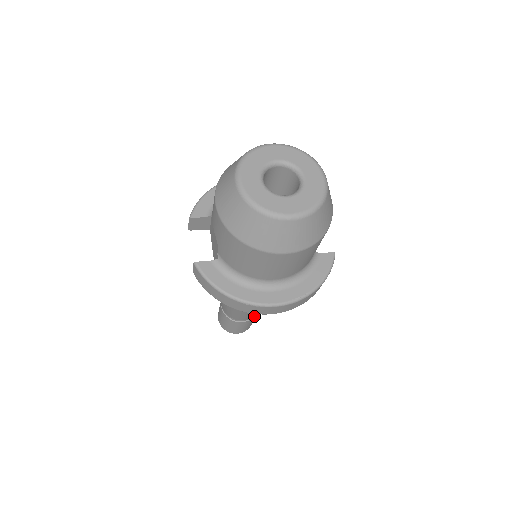
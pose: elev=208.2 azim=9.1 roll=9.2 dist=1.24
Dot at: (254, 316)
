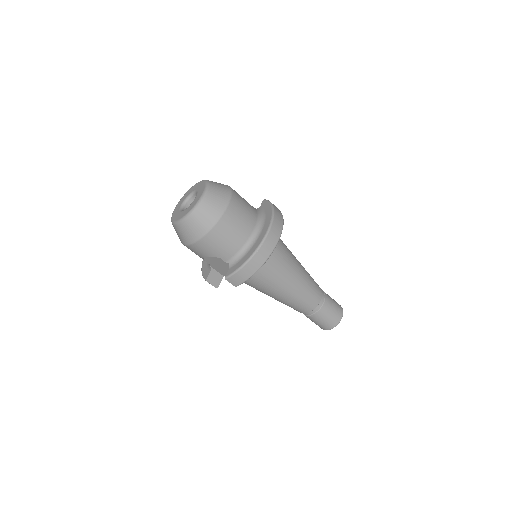
Dot at: (325, 294)
